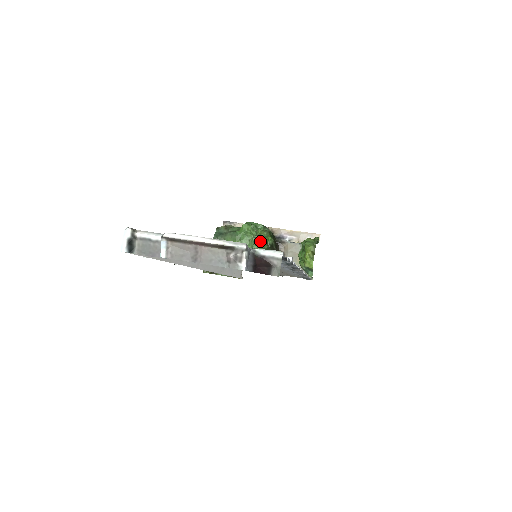
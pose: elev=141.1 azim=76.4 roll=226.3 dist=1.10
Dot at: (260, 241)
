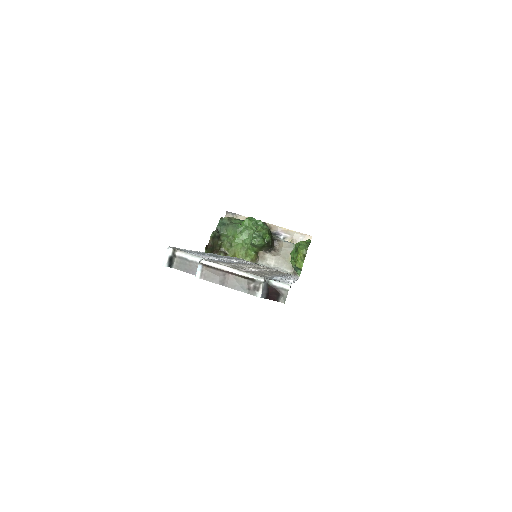
Dot at: (259, 237)
